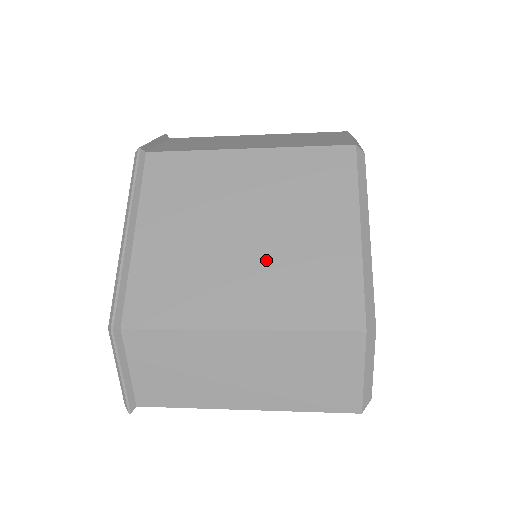
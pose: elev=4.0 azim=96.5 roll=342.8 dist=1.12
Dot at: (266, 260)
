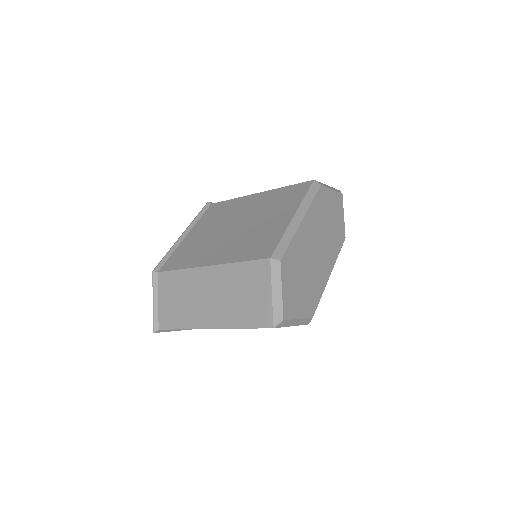
Dot at: (239, 236)
